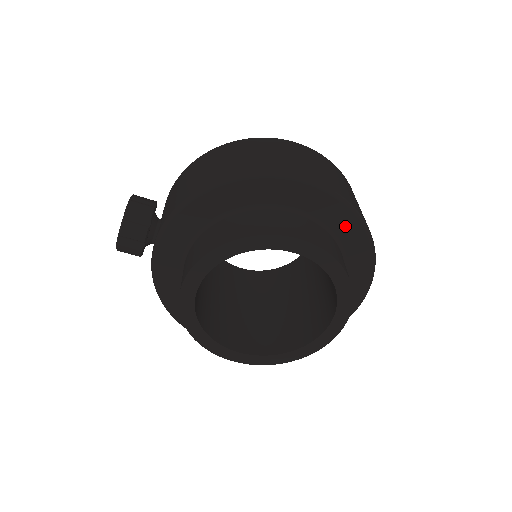
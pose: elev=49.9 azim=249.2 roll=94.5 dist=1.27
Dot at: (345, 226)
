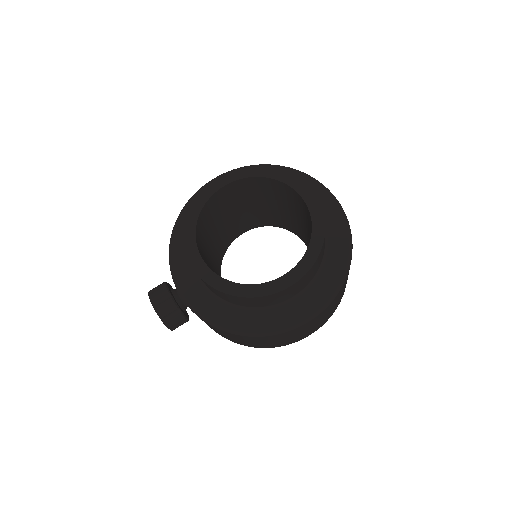
Dot at: occluded
